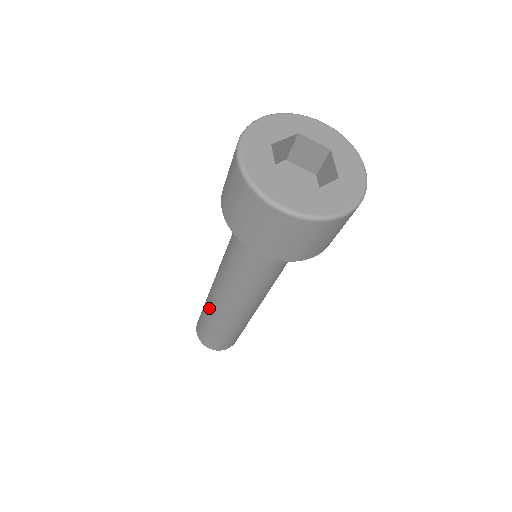
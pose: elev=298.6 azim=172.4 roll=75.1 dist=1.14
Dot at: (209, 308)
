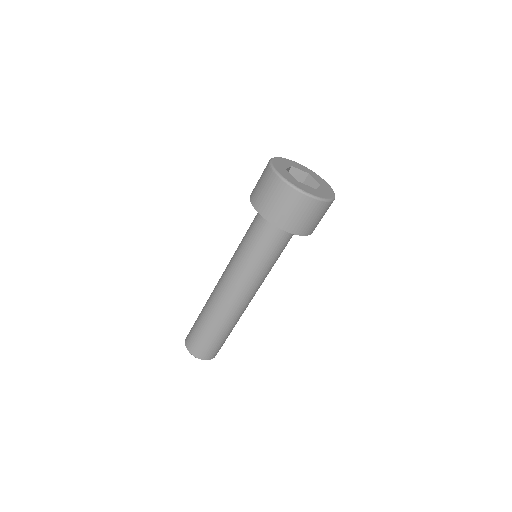
Dot at: (213, 313)
